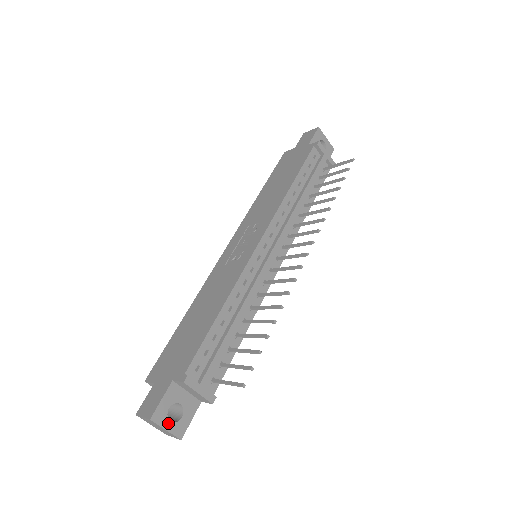
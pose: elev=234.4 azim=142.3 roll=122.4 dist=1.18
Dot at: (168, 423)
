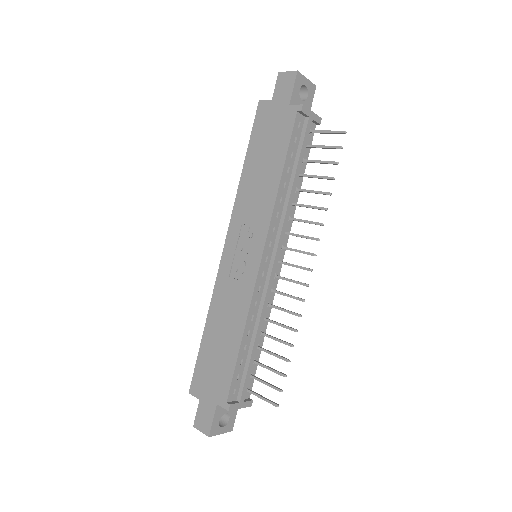
Dot at: (221, 429)
